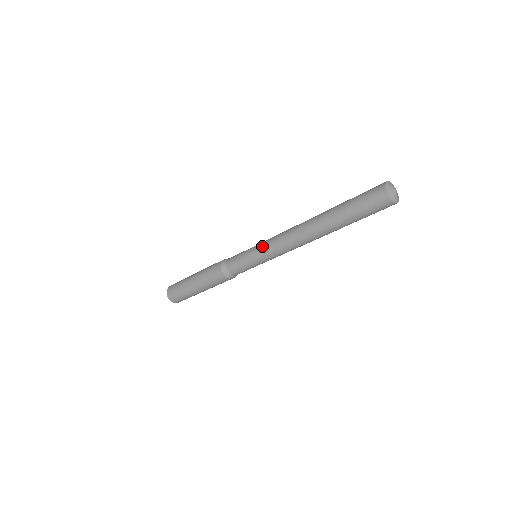
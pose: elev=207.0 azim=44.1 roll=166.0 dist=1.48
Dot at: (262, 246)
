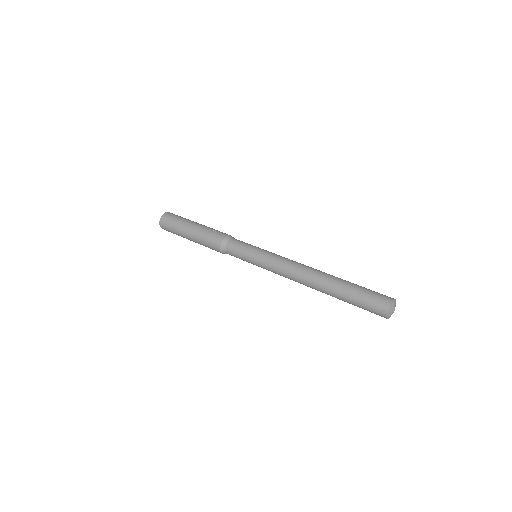
Dot at: (264, 265)
